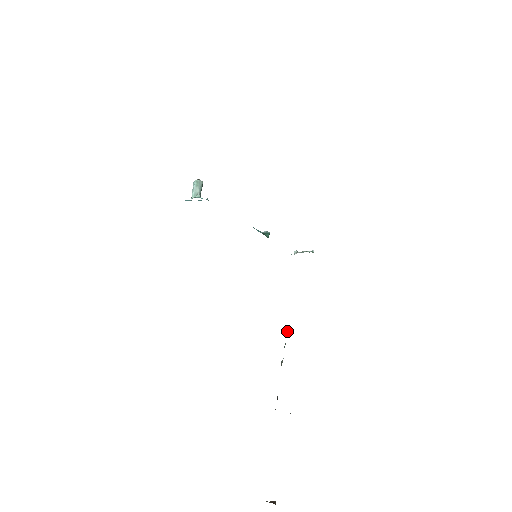
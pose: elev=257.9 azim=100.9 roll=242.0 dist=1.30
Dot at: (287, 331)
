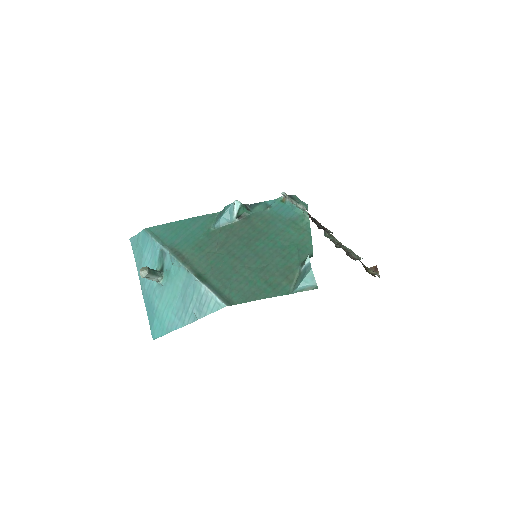
Dot at: (325, 232)
